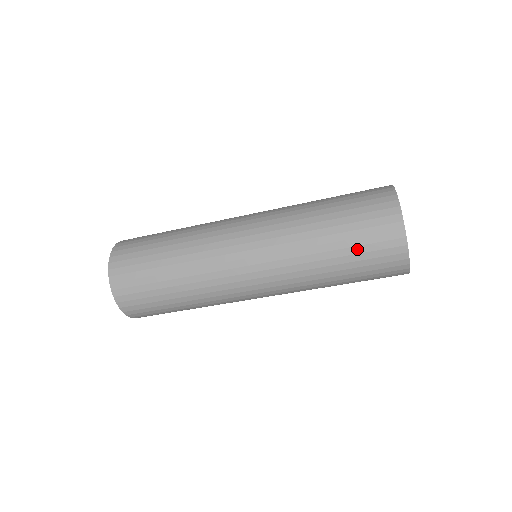
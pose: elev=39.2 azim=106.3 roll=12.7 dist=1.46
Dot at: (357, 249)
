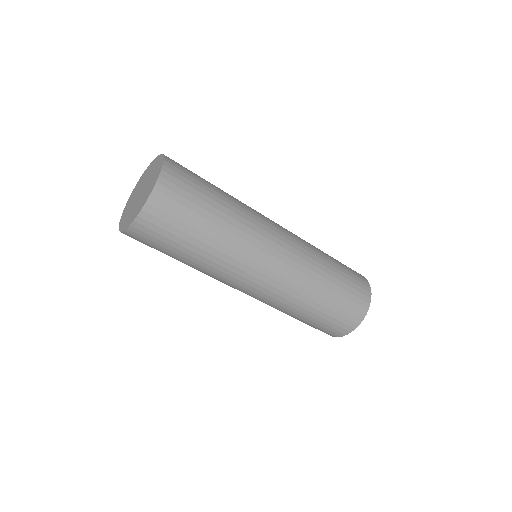
Dot at: (324, 320)
